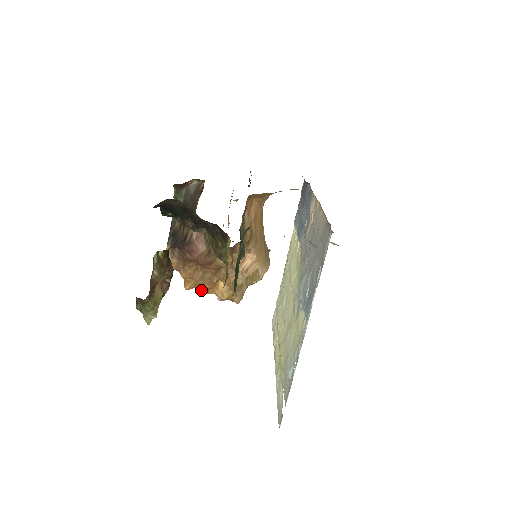
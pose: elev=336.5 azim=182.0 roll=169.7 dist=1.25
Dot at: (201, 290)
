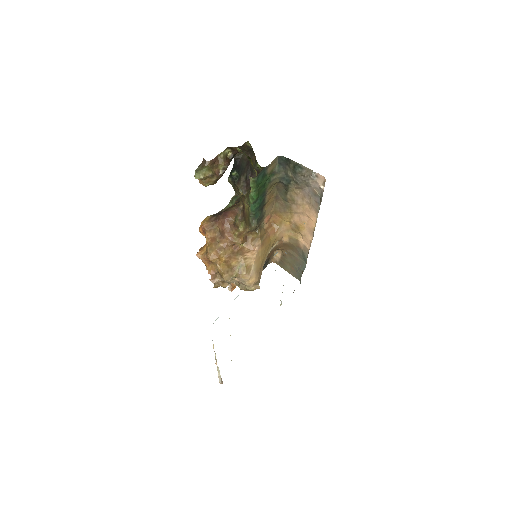
Dot at: (209, 252)
